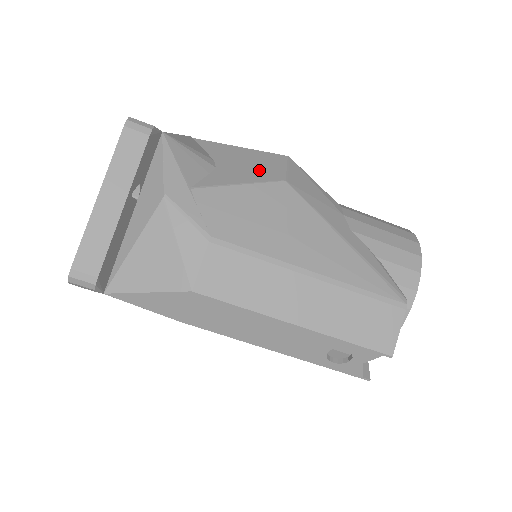
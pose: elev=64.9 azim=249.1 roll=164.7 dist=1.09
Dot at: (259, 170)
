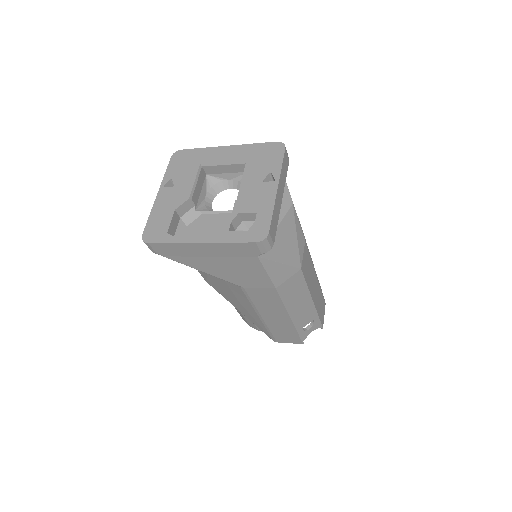
Dot at: occluded
